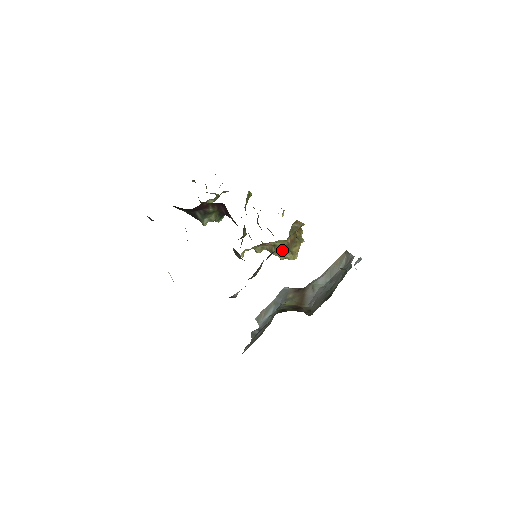
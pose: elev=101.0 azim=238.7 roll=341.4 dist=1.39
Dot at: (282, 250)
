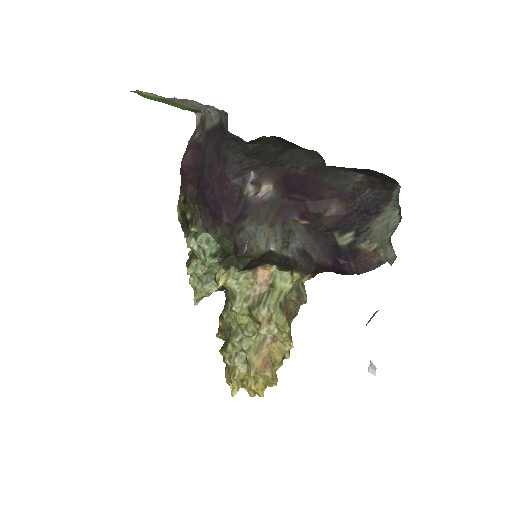
Dot at: (276, 301)
